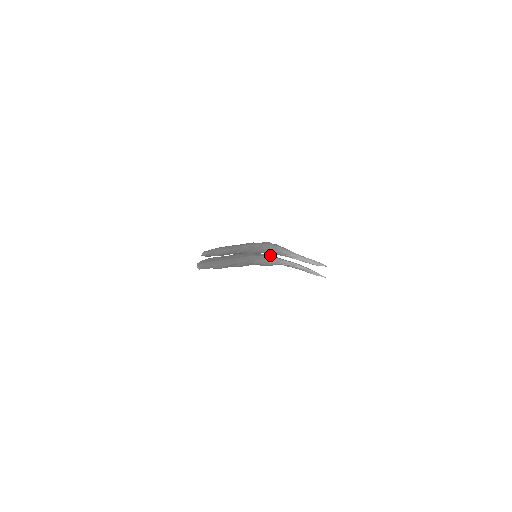
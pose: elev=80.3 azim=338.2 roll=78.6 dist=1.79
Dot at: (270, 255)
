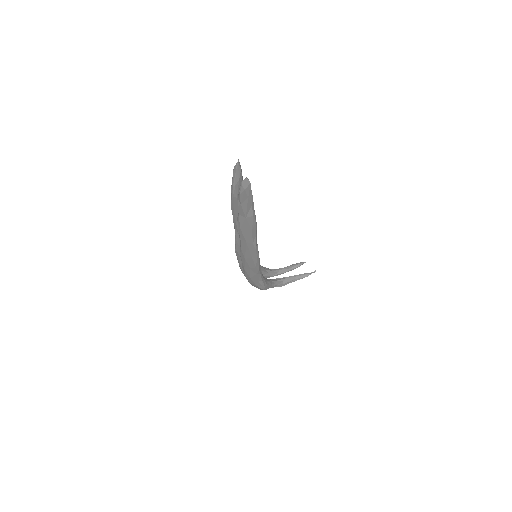
Dot at: occluded
